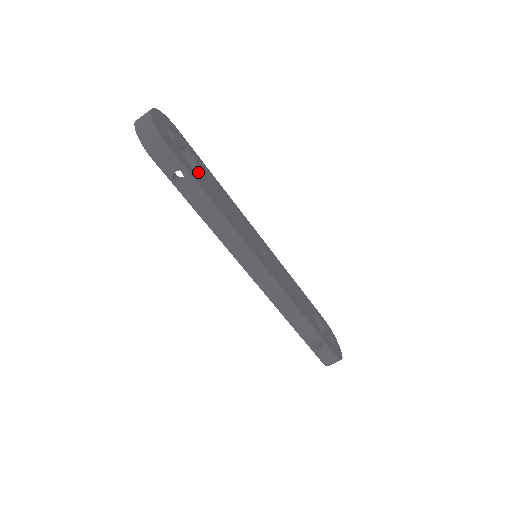
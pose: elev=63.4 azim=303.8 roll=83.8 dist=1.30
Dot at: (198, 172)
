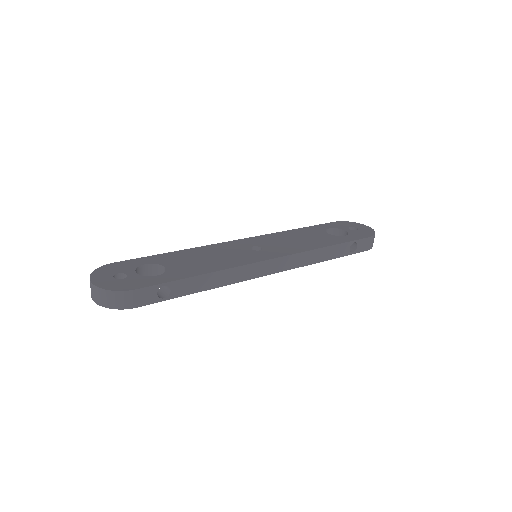
Dot at: (164, 269)
